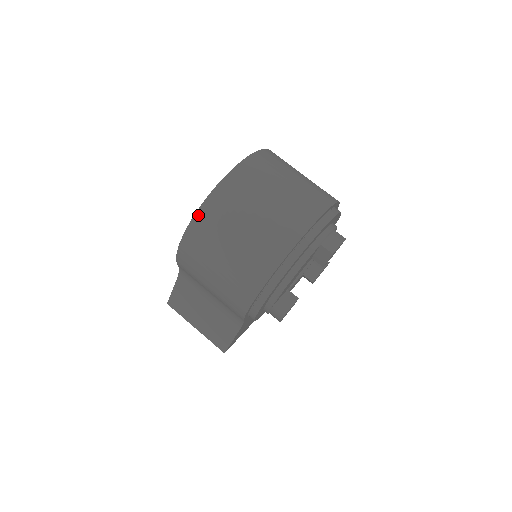
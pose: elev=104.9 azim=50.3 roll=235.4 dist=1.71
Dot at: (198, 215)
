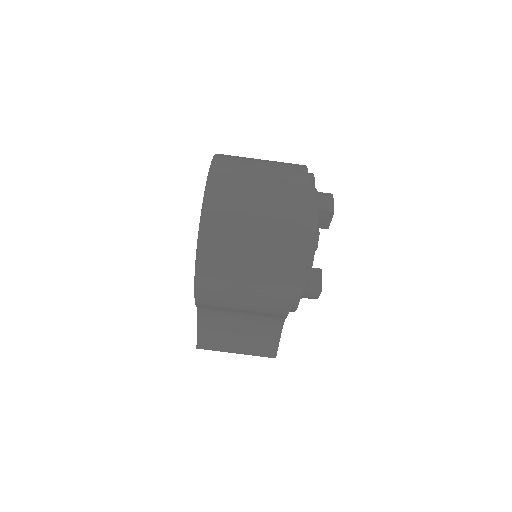
Dot at: (200, 247)
